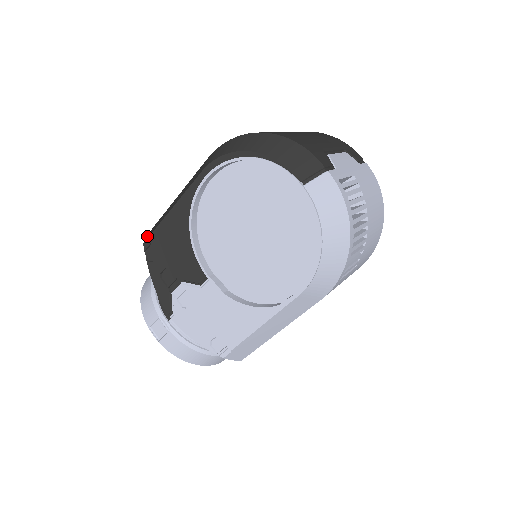
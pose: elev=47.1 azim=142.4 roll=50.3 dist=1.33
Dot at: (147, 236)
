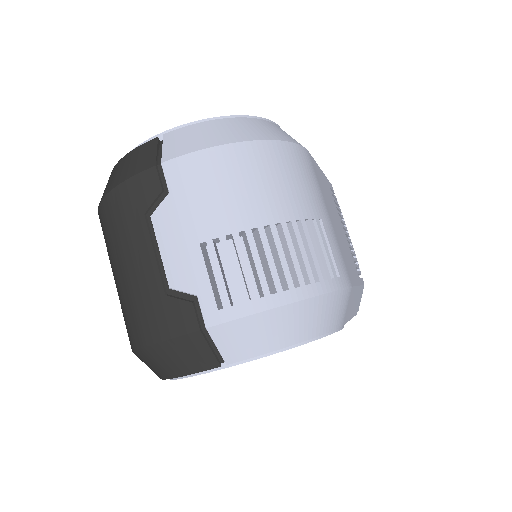
Dot at: occluded
